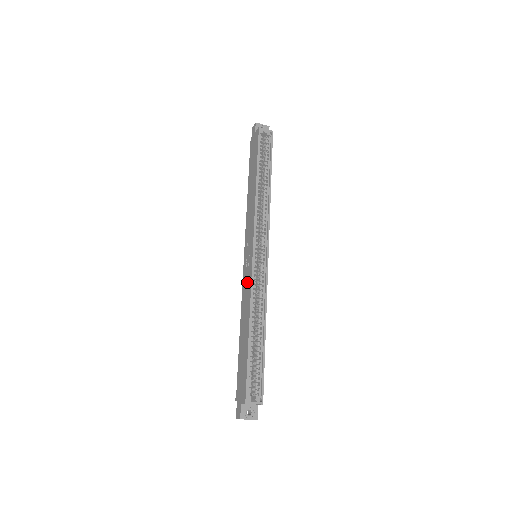
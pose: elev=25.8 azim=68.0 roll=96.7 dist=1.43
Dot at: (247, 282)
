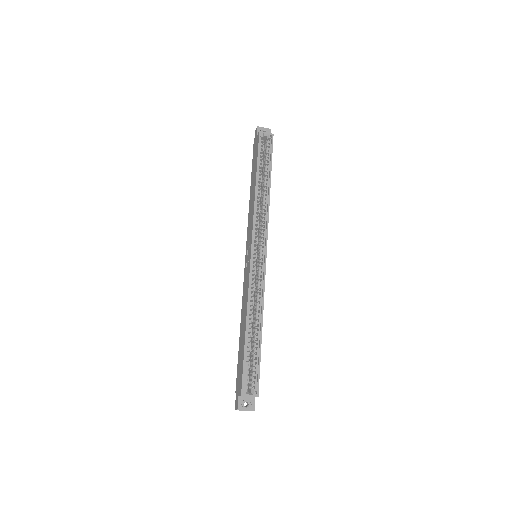
Dot at: (246, 281)
